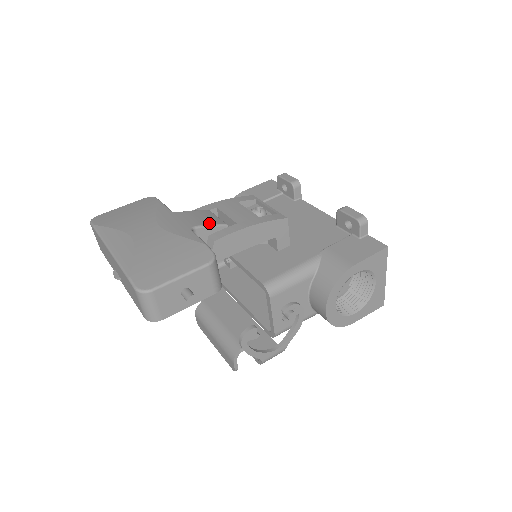
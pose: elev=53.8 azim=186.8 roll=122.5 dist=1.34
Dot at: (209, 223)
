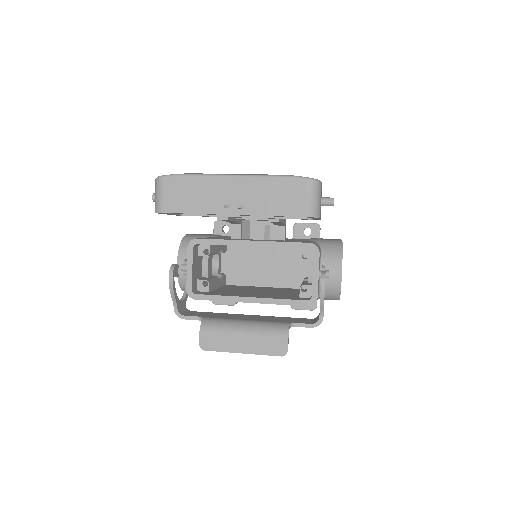
Dot at: occluded
